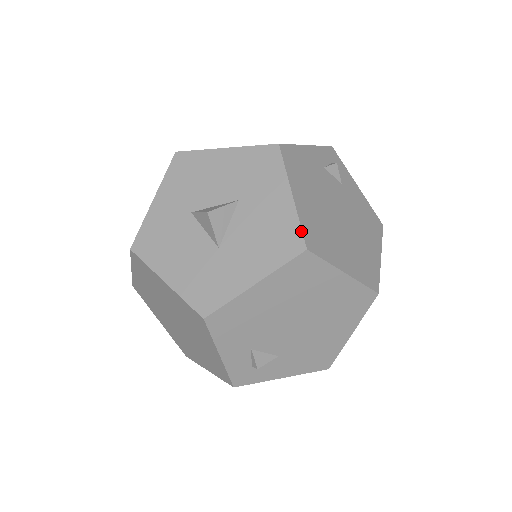
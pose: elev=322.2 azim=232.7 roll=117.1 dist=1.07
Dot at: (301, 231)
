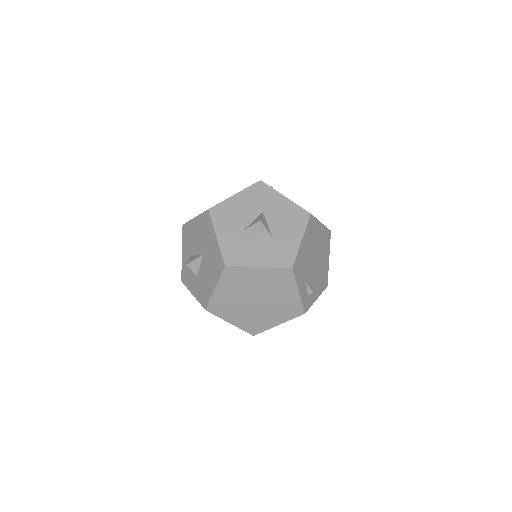
Dot at: (302, 208)
